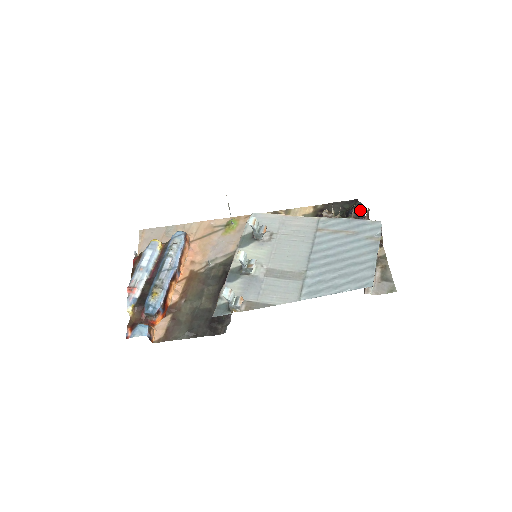
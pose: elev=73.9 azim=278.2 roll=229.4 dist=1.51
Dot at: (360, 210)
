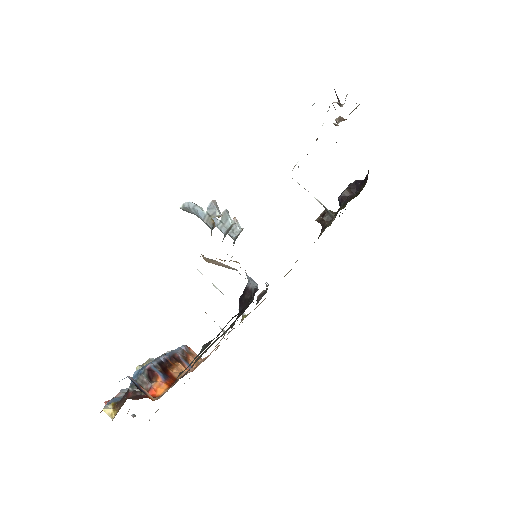
Dot at: occluded
